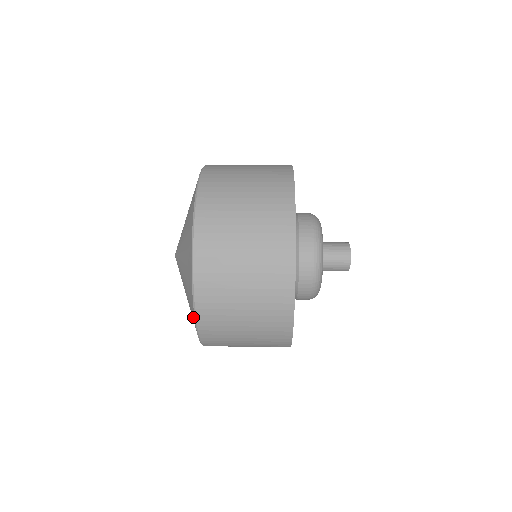
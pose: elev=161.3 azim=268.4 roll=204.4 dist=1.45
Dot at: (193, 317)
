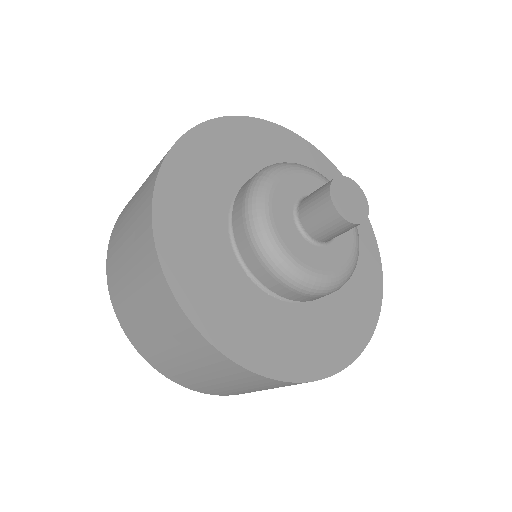
Dot at: occluded
